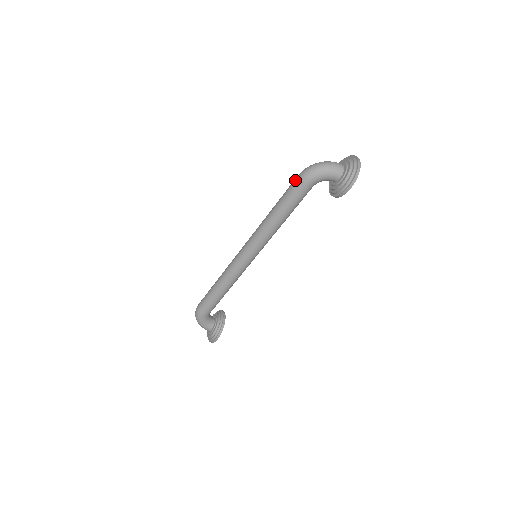
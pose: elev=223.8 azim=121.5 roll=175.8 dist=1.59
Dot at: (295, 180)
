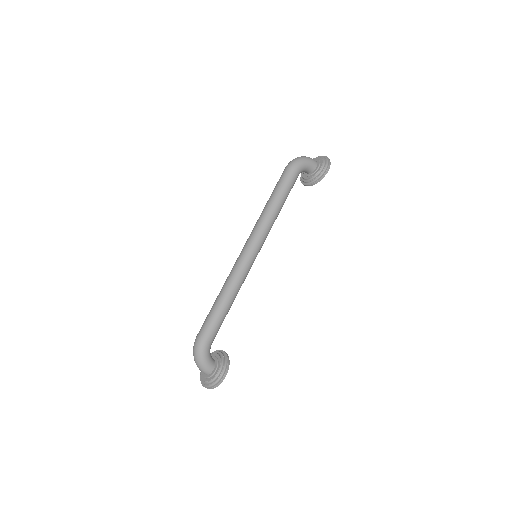
Dot at: (285, 170)
